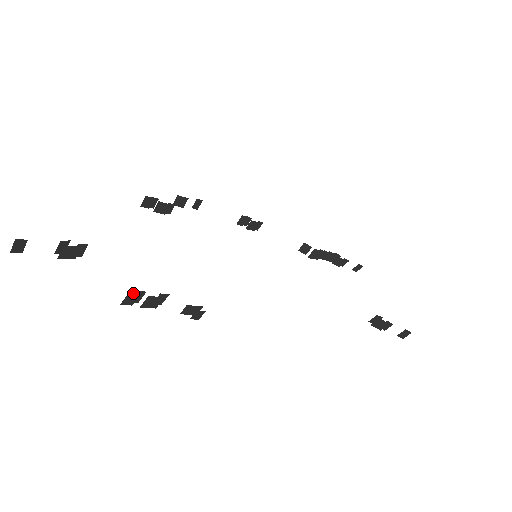
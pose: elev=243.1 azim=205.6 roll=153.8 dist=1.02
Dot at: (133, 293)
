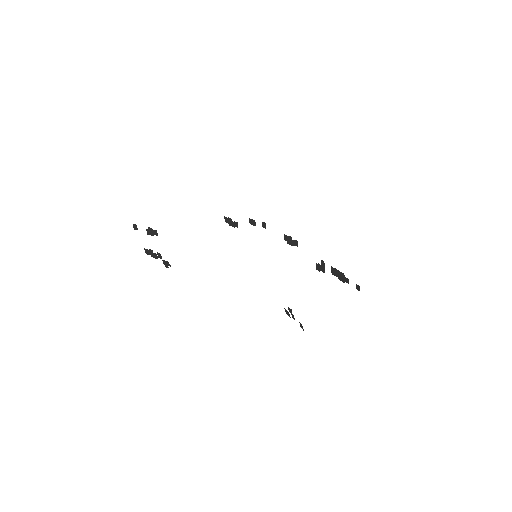
Dot at: (146, 249)
